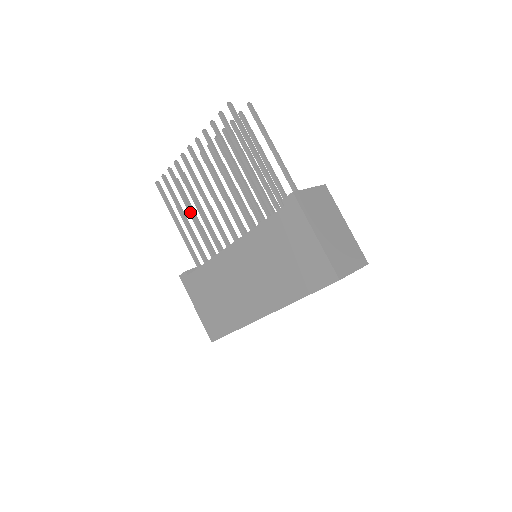
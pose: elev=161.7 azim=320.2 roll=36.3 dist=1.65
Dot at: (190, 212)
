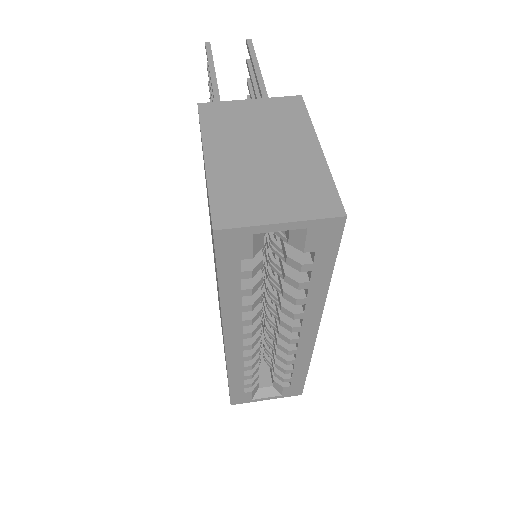
Dot at: occluded
